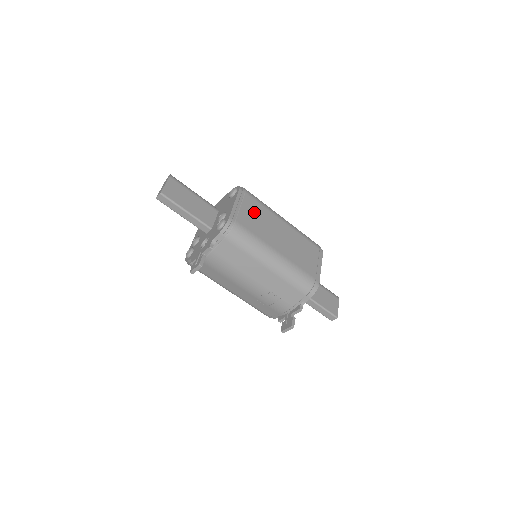
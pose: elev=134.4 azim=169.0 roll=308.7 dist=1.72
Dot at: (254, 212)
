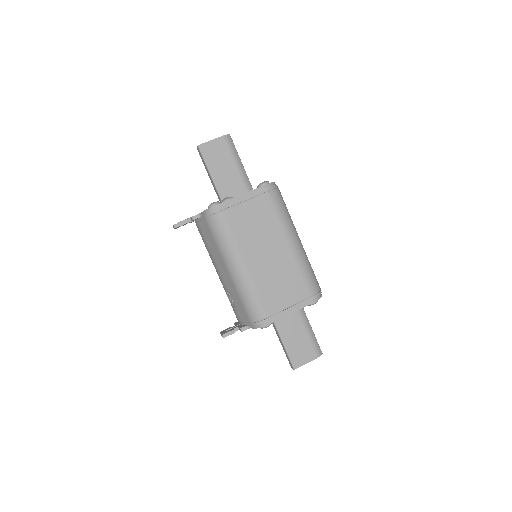
Dot at: (257, 215)
